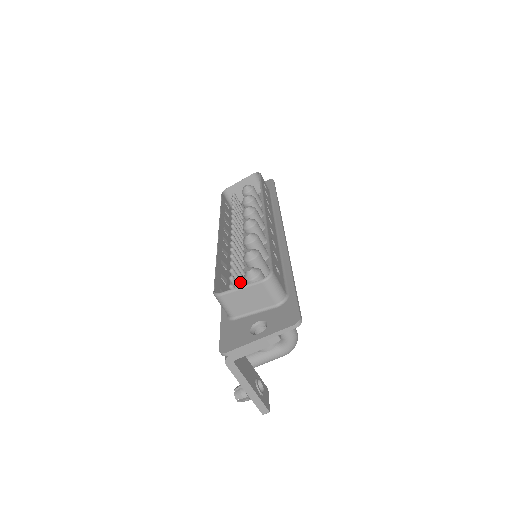
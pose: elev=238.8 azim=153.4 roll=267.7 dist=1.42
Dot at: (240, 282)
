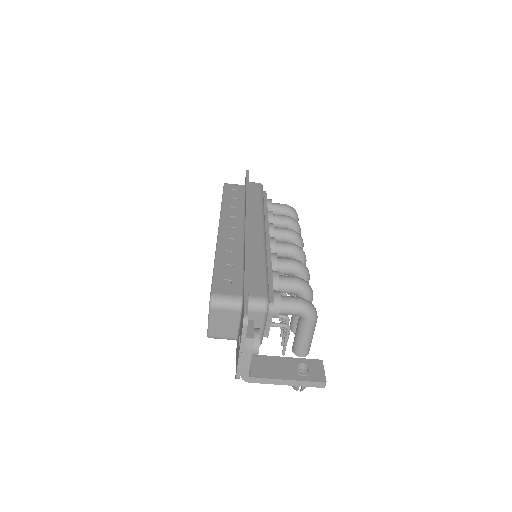
Dot at: occluded
